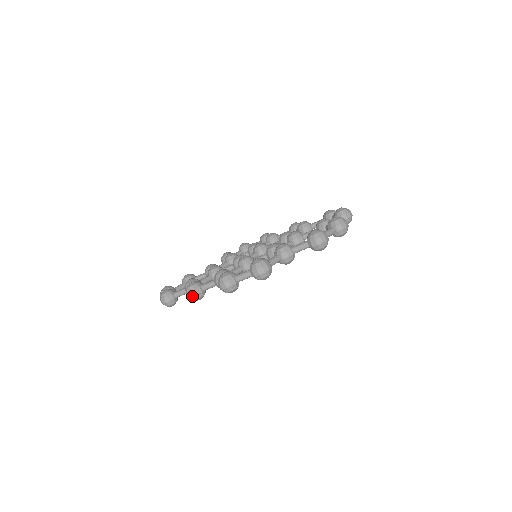
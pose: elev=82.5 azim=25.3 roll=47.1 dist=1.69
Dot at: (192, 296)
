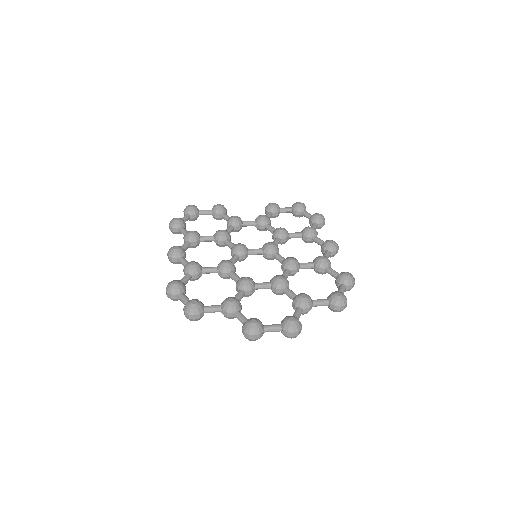
Dot at: occluded
